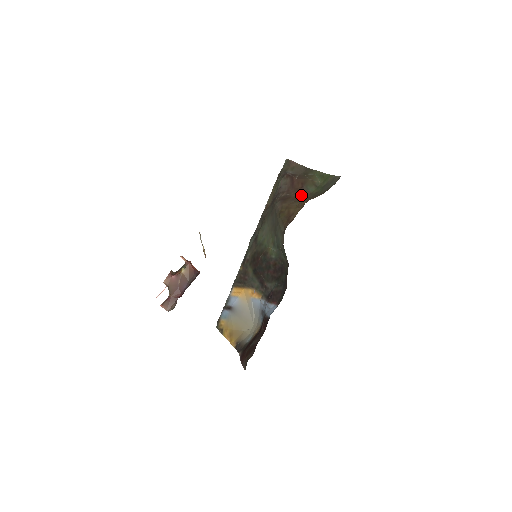
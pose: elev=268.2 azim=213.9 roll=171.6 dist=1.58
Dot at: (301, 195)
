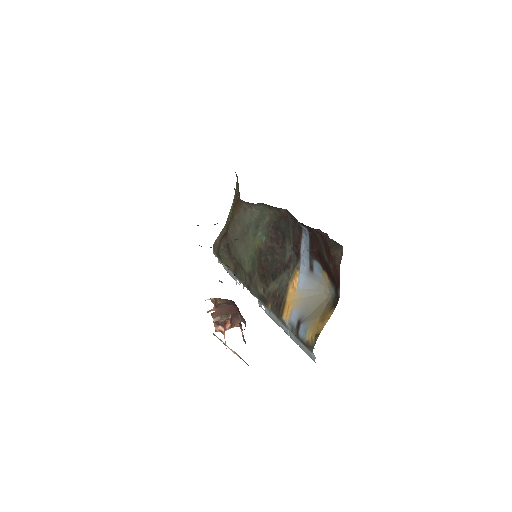
Dot at: occluded
